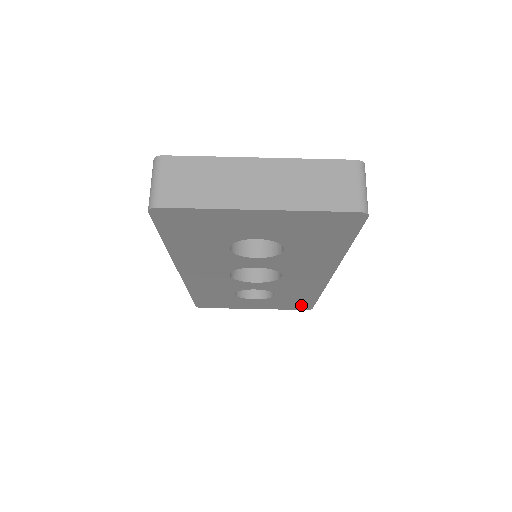
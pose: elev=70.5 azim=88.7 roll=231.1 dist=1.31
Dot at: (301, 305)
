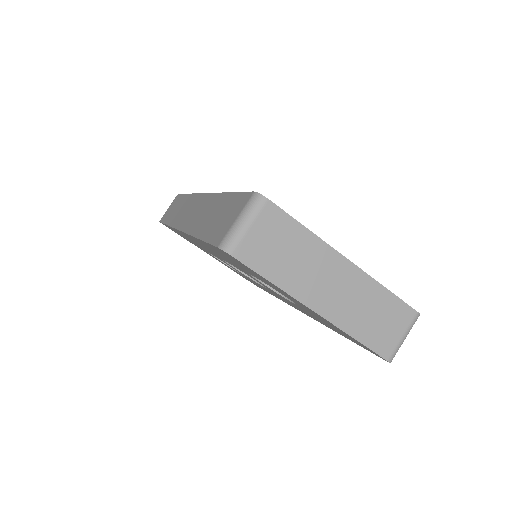
Dot at: occluded
